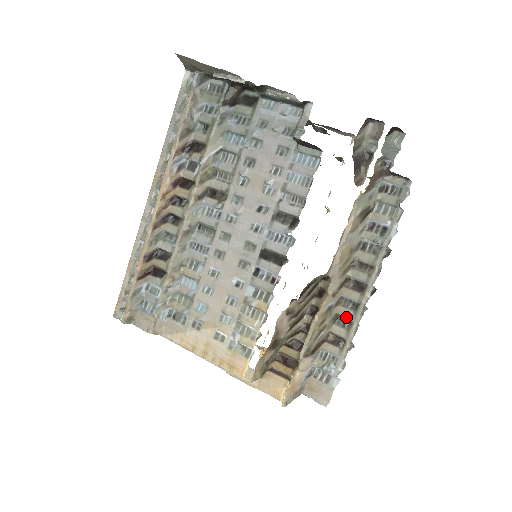
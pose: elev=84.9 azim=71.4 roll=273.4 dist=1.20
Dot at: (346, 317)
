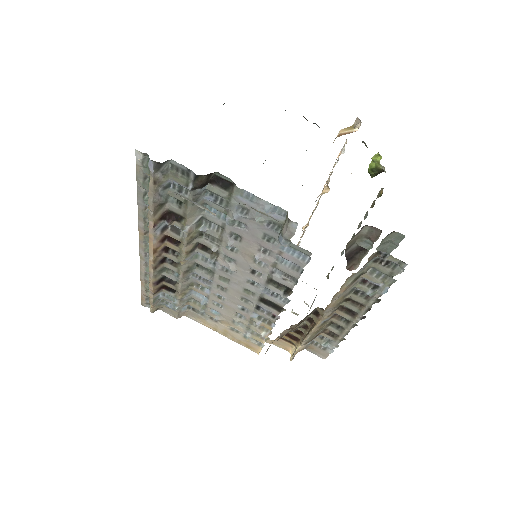
Dot at: (339, 325)
